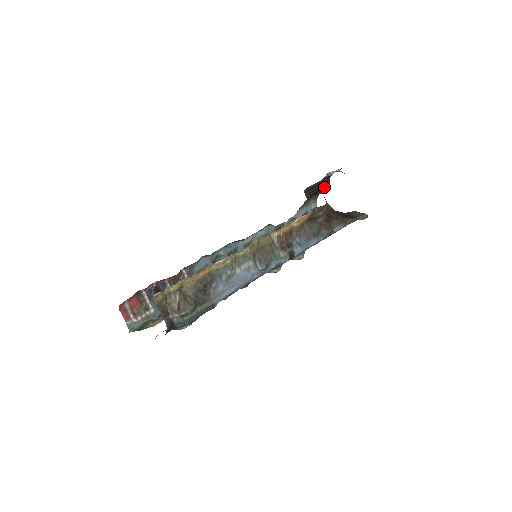
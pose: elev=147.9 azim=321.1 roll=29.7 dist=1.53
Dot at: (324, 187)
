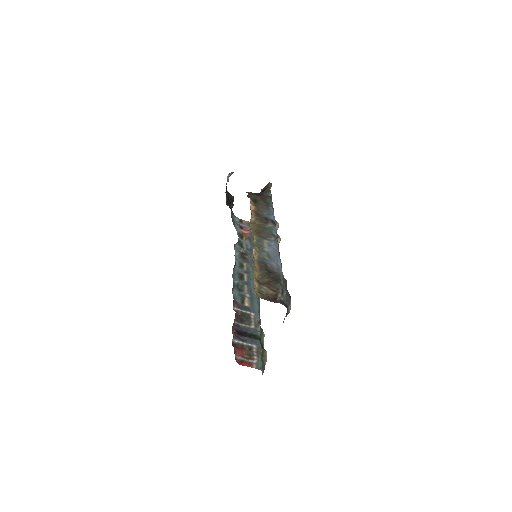
Dot at: (230, 199)
